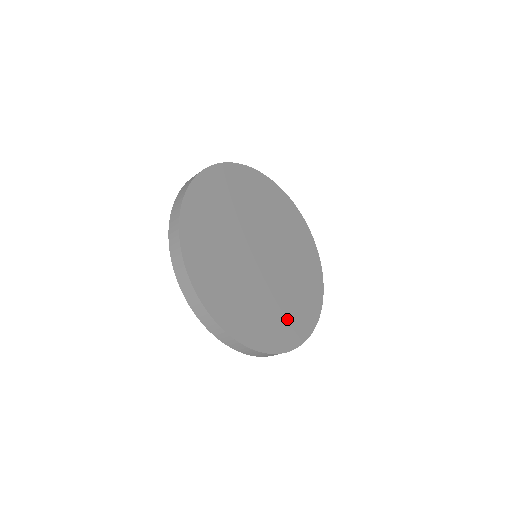
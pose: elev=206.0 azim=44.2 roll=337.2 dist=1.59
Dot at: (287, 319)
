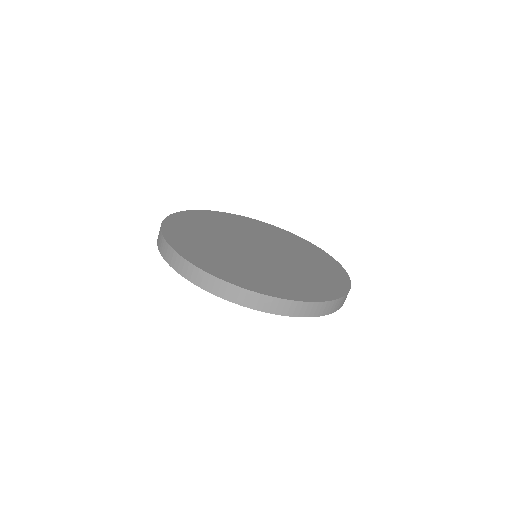
Dot at: (250, 275)
